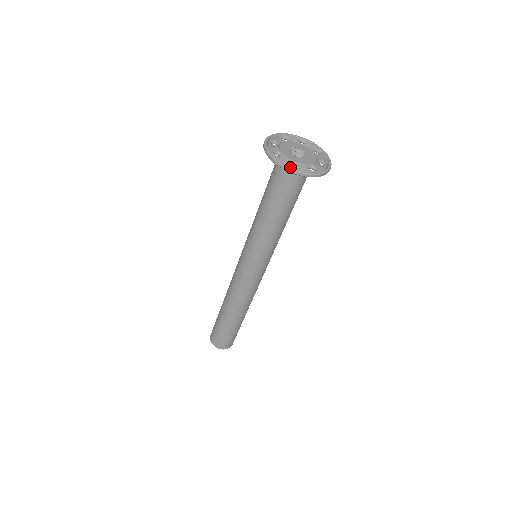
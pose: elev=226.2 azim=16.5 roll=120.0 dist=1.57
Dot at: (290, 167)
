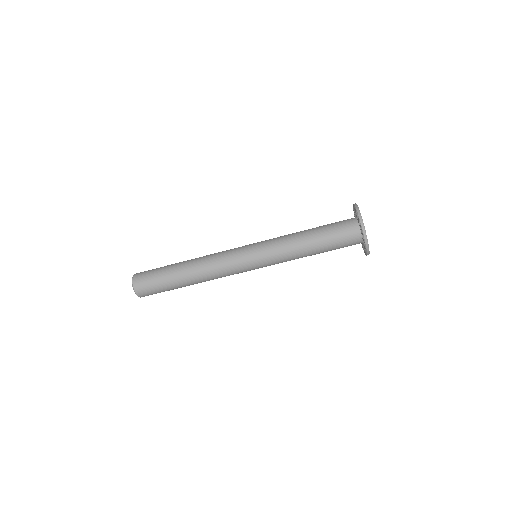
Dot at: occluded
